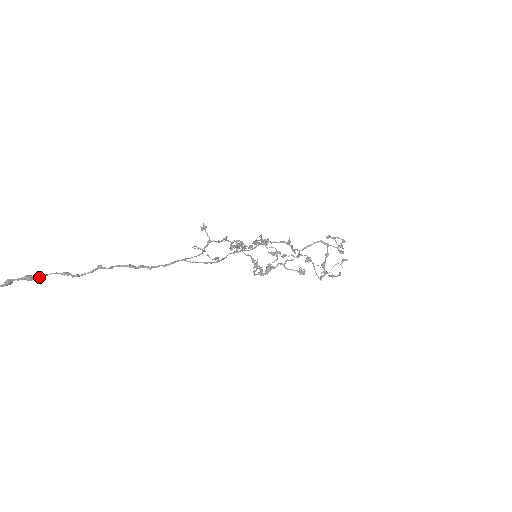
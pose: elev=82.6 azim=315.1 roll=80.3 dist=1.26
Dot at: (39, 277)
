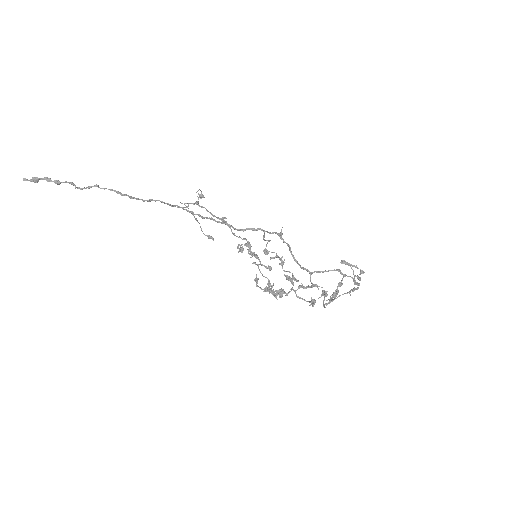
Dot at: (55, 181)
